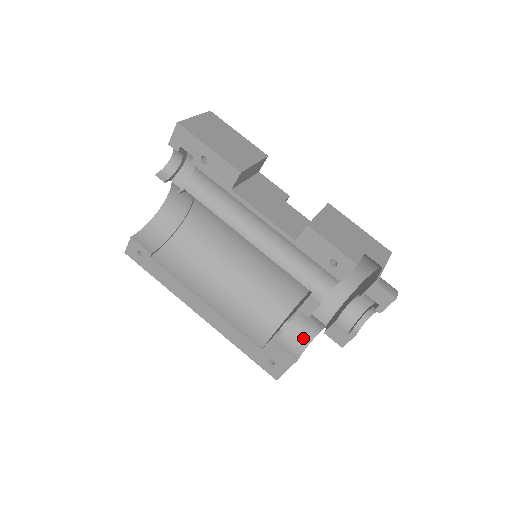
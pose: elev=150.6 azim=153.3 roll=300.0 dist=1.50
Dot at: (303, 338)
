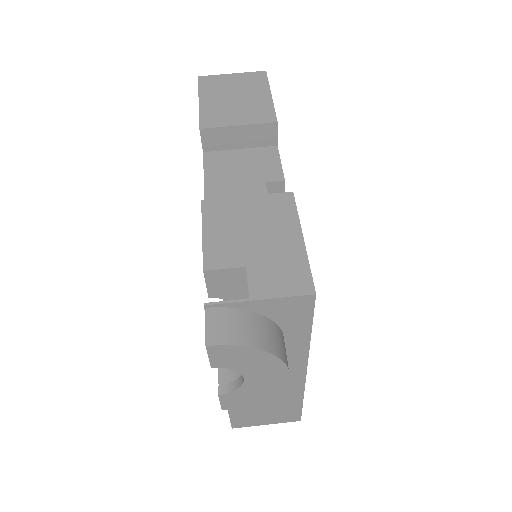
Dot at: occluded
